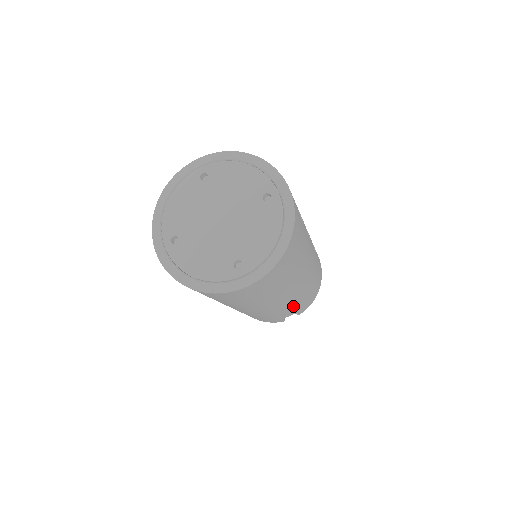
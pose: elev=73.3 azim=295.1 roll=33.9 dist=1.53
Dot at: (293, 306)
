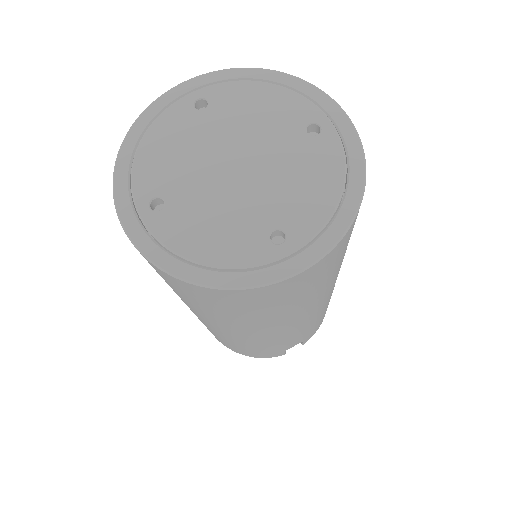
Dot at: (309, 328)
